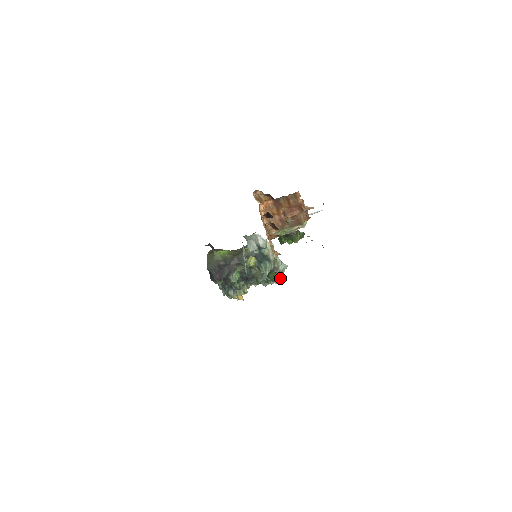
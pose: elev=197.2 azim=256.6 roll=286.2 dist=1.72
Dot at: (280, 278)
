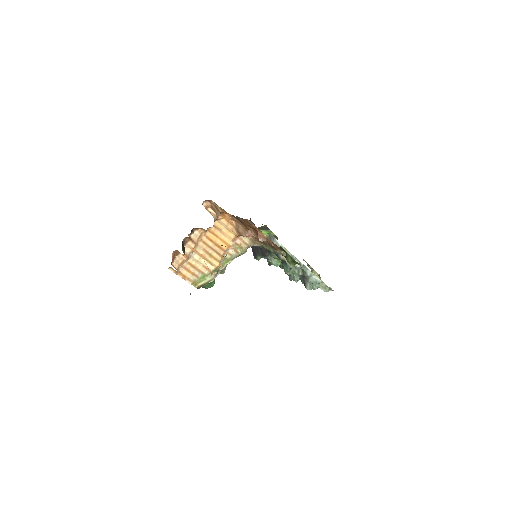
Dot at: (311, 288)
